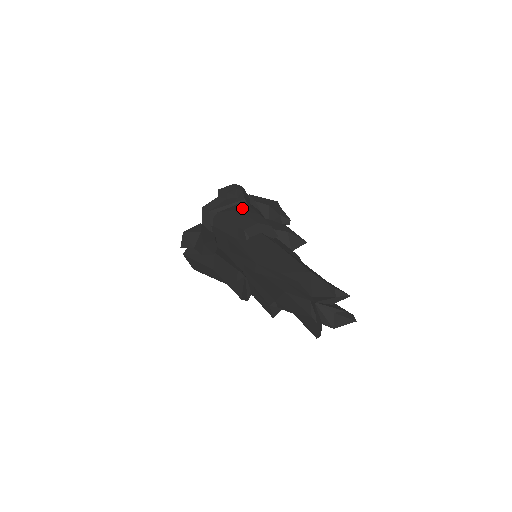
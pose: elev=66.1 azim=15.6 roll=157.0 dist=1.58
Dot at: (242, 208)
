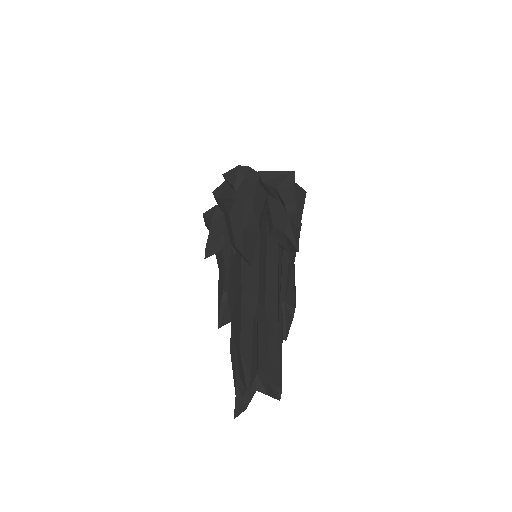
Dot at: (234, 212)
